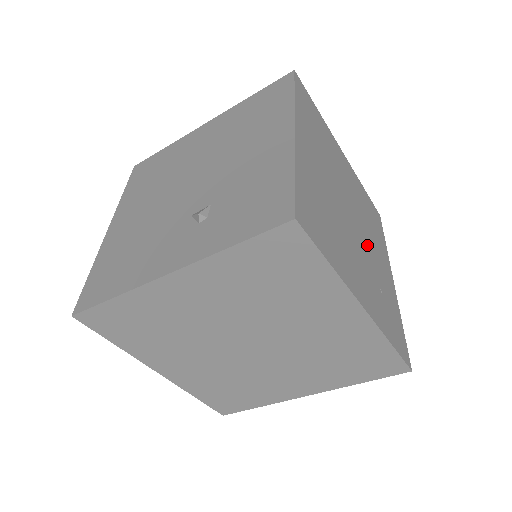
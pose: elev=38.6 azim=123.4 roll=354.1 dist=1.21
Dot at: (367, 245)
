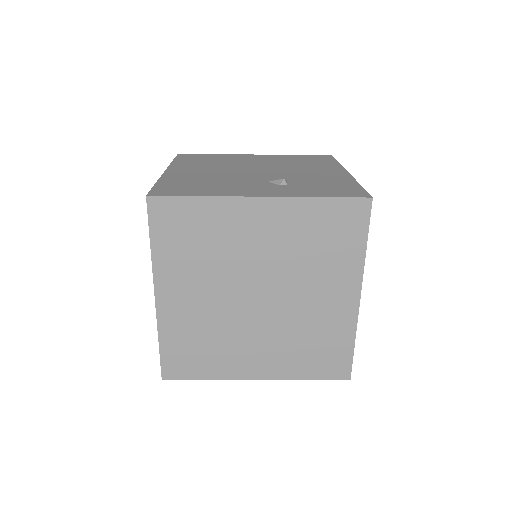
Dot at: occluded
